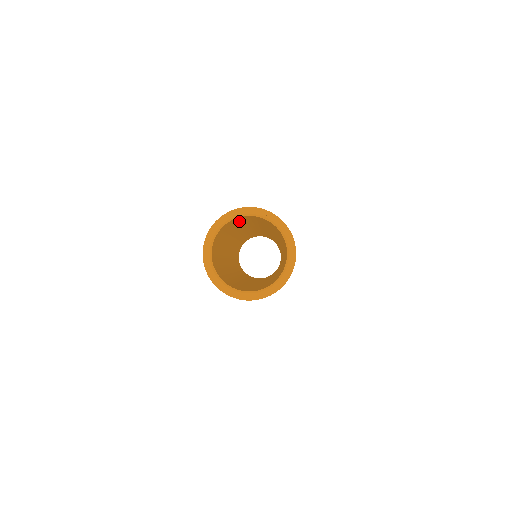
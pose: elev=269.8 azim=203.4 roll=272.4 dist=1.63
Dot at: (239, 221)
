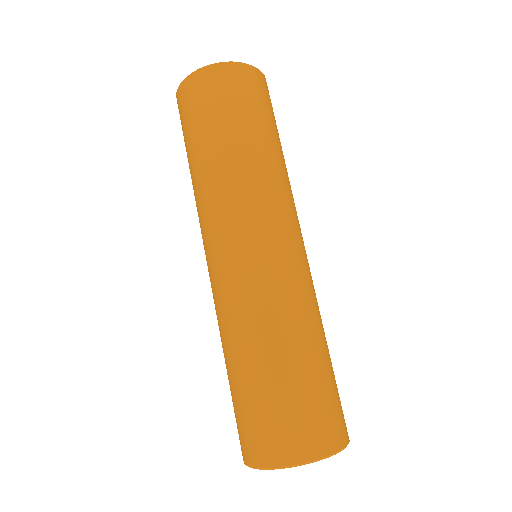
Dot at: occluded
